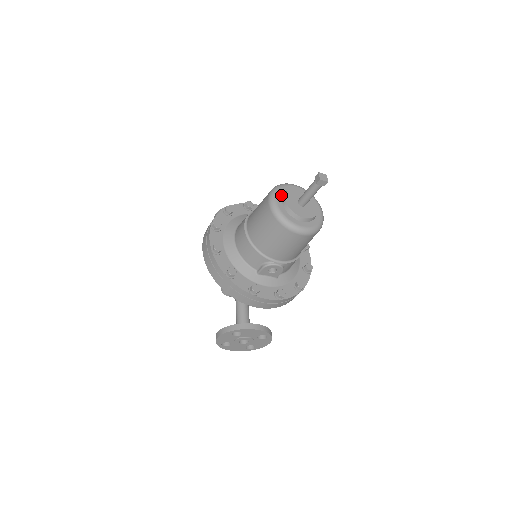
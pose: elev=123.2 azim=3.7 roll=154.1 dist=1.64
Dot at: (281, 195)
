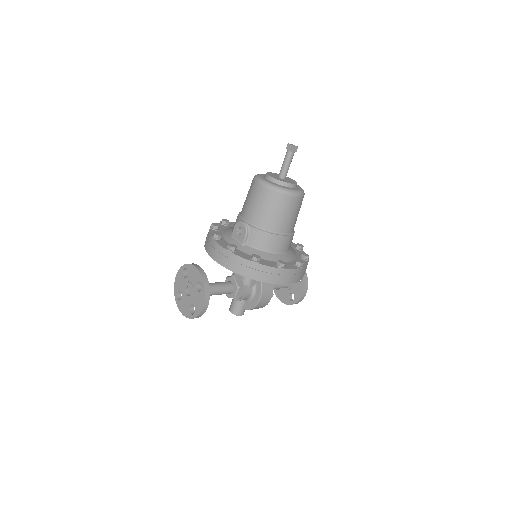
Dot at: occluded
